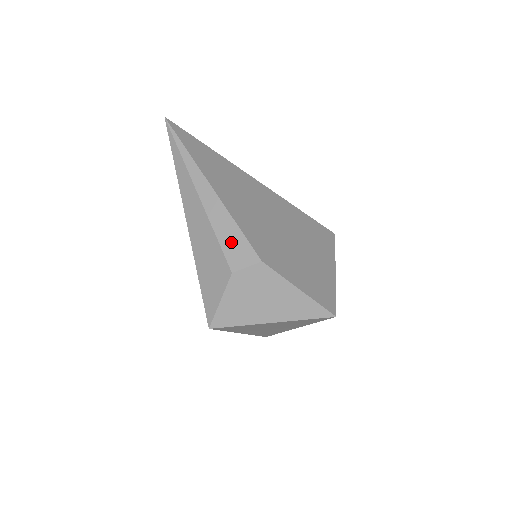
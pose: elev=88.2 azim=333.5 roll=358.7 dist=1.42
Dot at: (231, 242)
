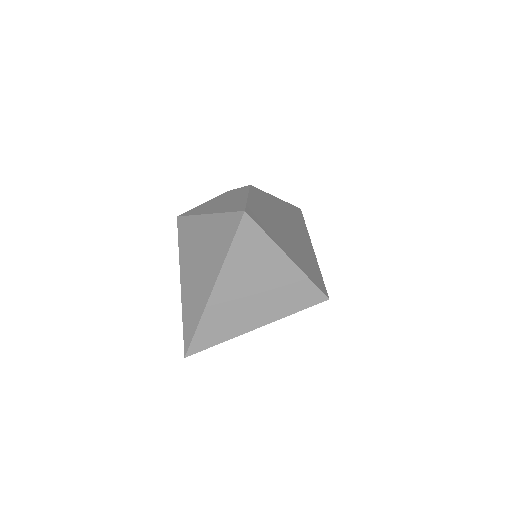
Dot at: occluded
